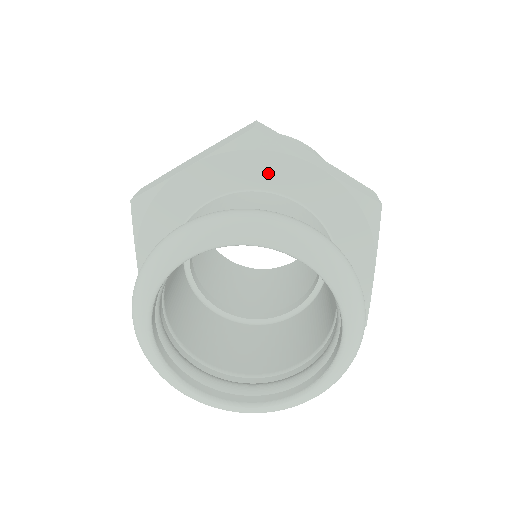
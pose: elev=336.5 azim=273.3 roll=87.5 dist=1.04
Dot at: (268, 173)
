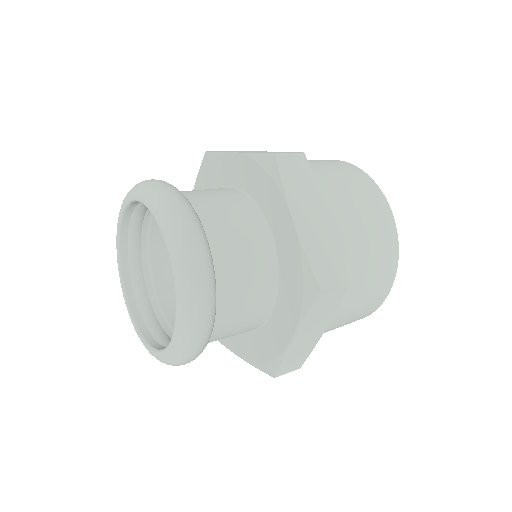
Dot at: (266, 195)
